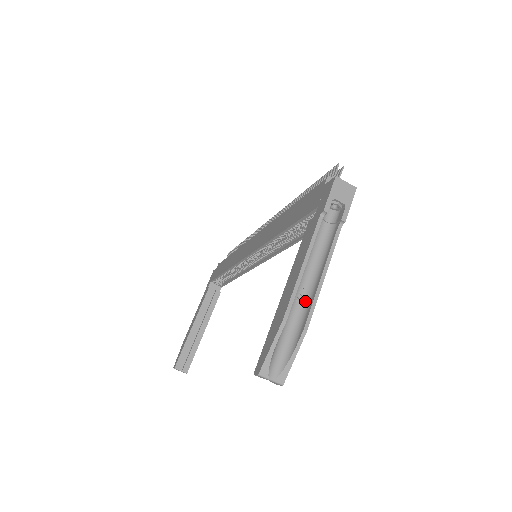
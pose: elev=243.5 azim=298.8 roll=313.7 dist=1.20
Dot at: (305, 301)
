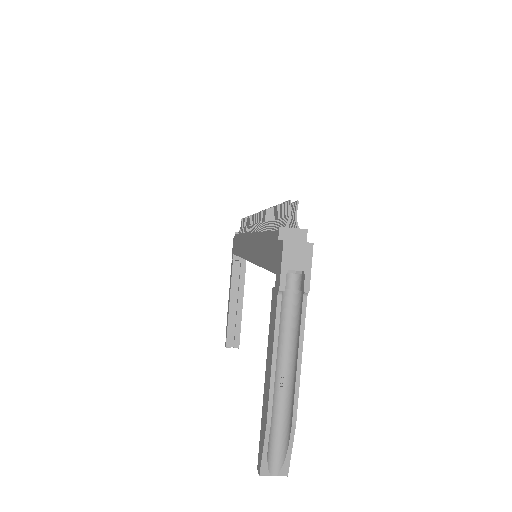
Dot at: (288, 388)
